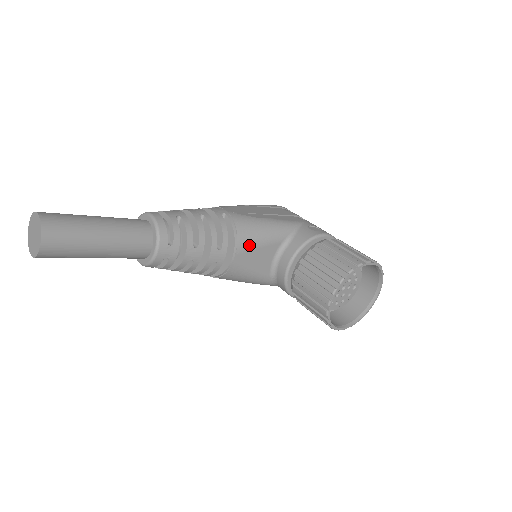
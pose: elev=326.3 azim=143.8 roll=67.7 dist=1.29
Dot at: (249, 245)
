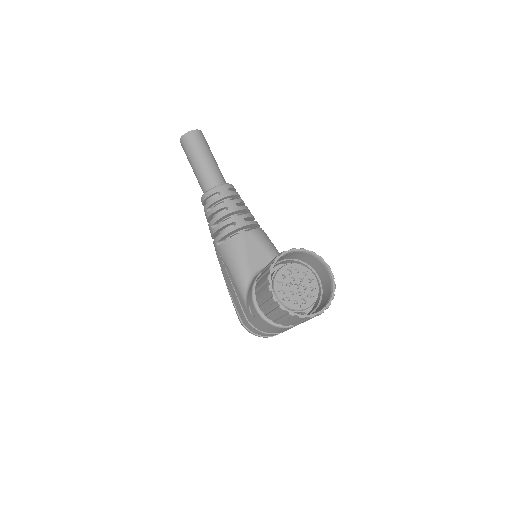
Dot at: (260, 239)
